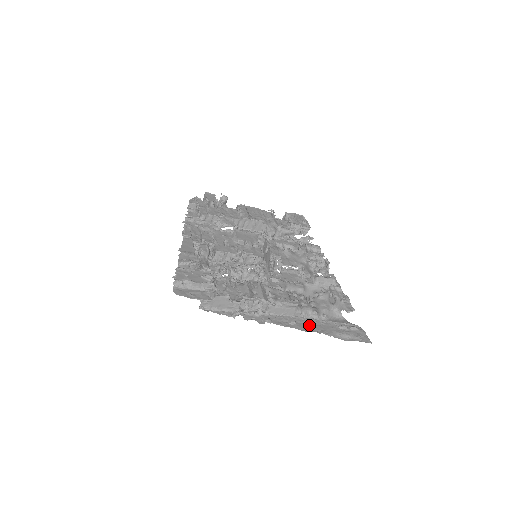
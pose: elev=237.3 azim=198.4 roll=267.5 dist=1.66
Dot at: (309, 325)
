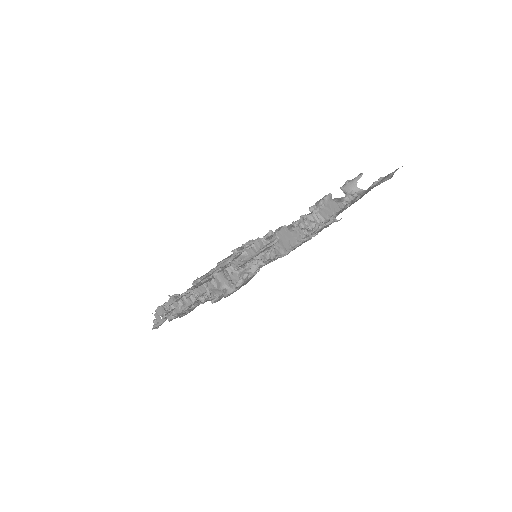
Dot at: (358, 198)
